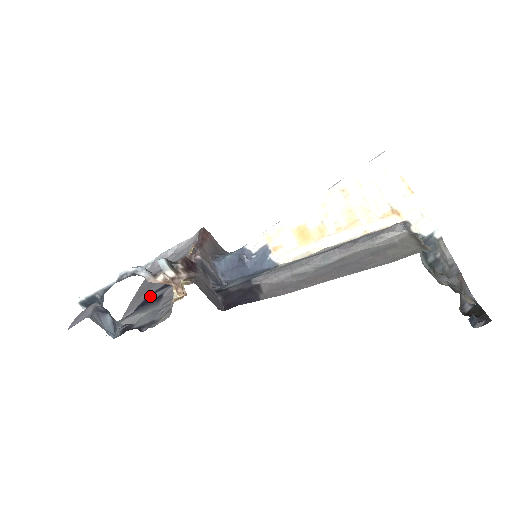
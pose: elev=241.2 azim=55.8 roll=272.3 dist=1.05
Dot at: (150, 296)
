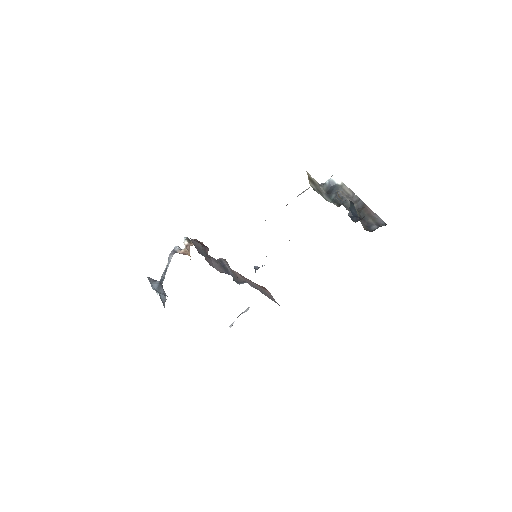
Dot at: occluded
